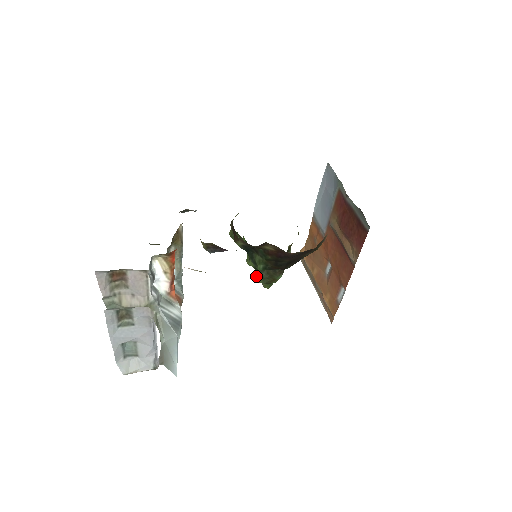
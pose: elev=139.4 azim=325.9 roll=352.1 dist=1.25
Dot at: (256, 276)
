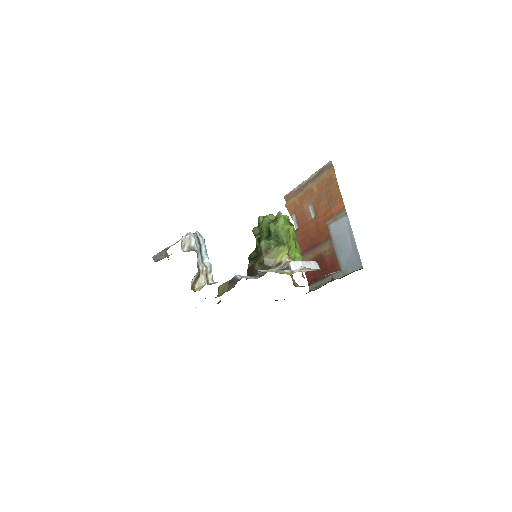
Dot at: (254, 234)
